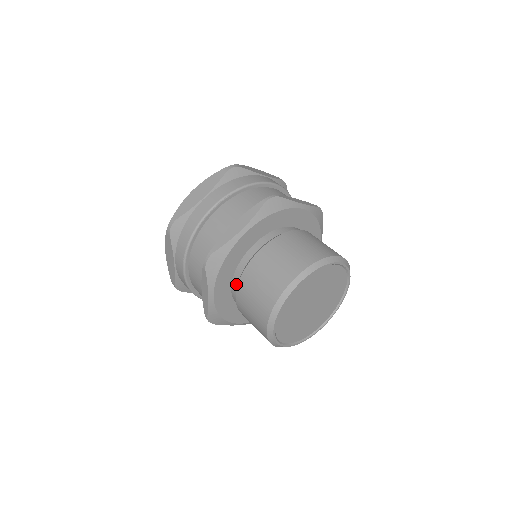
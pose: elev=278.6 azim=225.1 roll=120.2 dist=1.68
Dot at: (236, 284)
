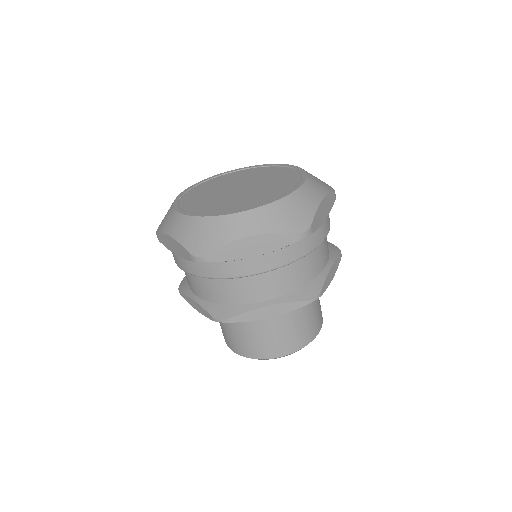
Dot at: occluded
